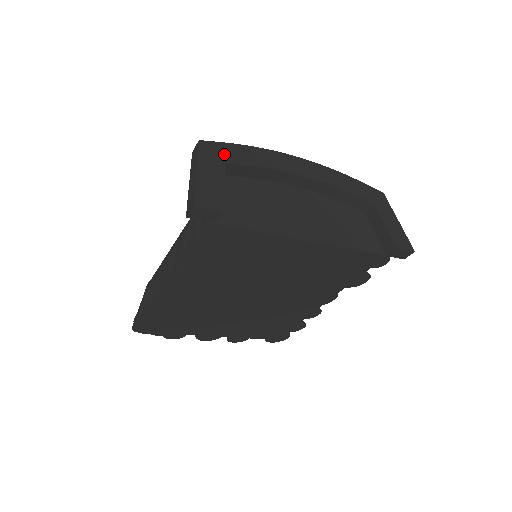
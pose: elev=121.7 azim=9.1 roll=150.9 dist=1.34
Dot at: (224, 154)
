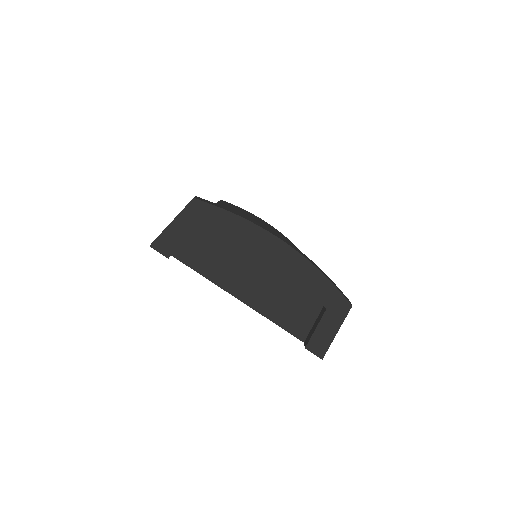
Dot at: (206, 216)
